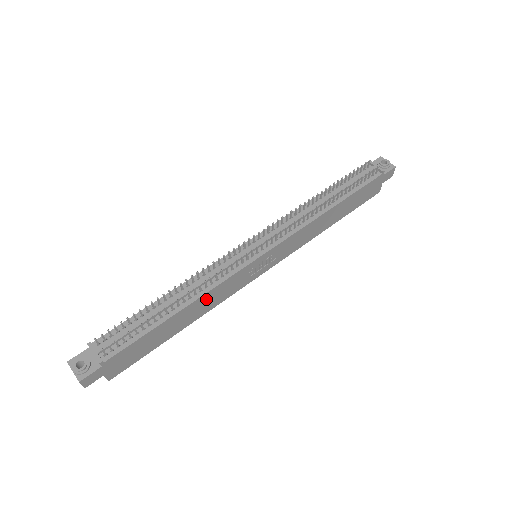
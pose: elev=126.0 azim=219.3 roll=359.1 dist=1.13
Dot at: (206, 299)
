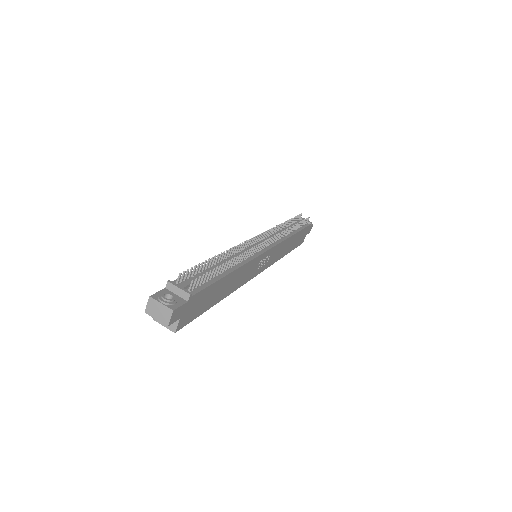
Dot at: (240, 273)
